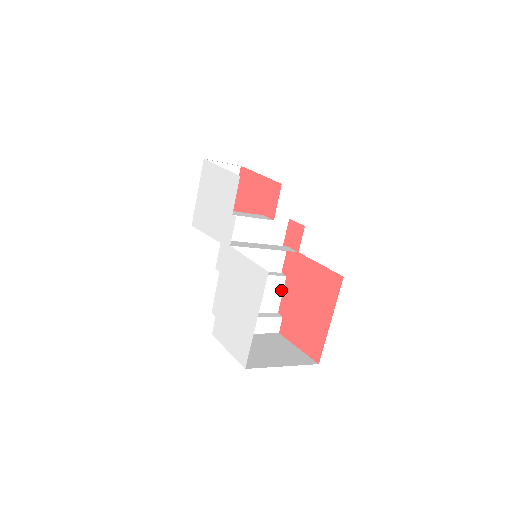
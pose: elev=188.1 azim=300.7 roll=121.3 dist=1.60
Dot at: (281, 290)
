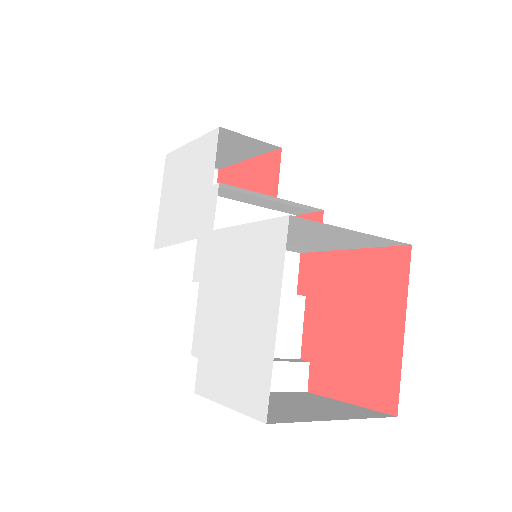
Dot at: (300, 319)
